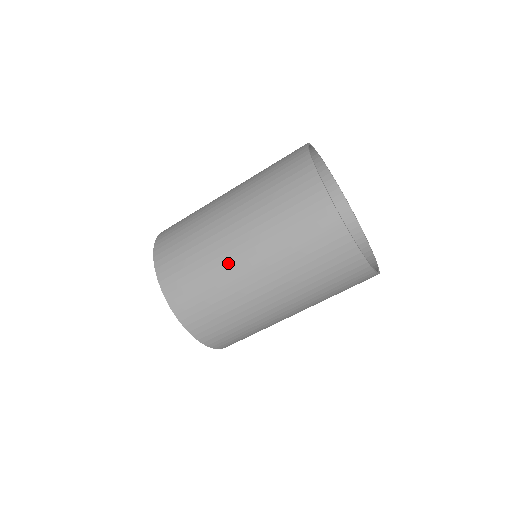
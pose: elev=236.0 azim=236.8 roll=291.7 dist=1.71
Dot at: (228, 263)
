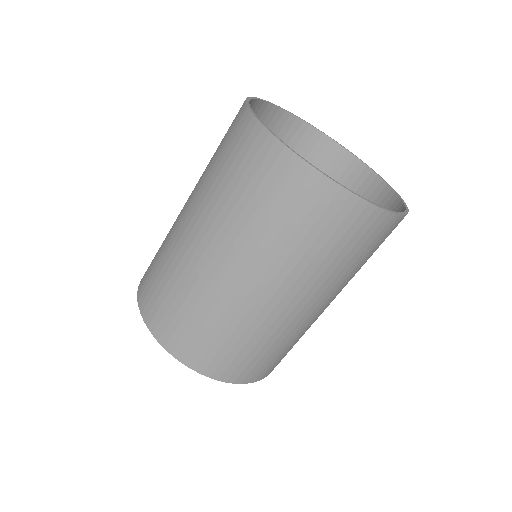
Dot at: (197, 268)
